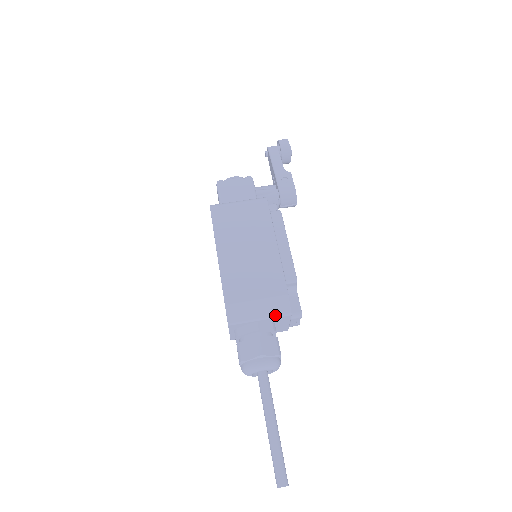
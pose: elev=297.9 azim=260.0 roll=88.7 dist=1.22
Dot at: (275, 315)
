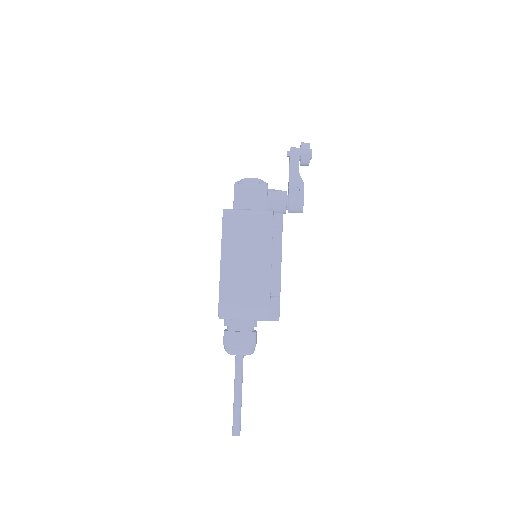
Dot at: (256, 319)
